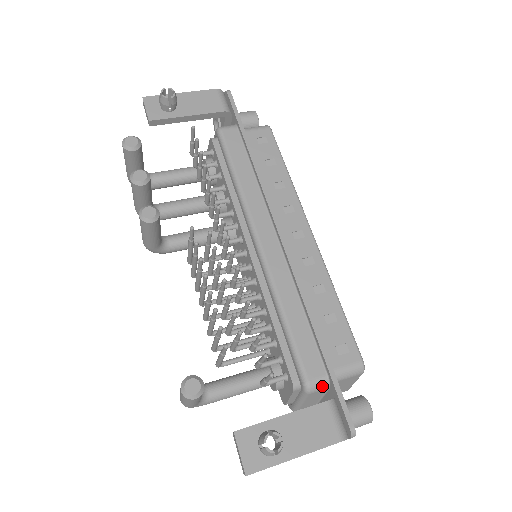
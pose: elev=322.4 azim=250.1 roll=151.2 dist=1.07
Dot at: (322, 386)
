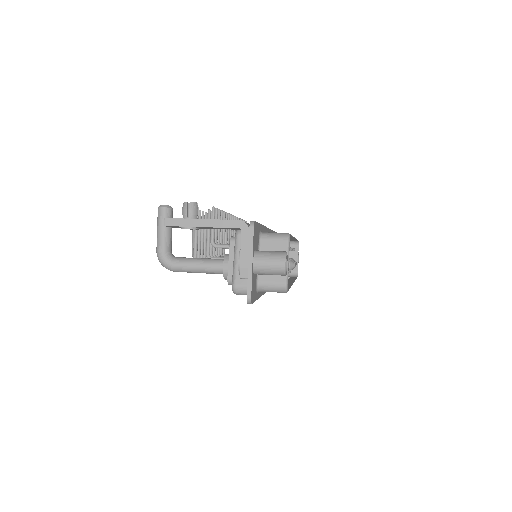
Dot at: occluded
